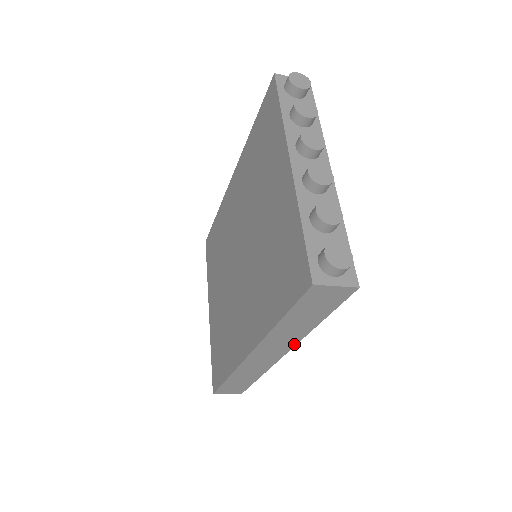
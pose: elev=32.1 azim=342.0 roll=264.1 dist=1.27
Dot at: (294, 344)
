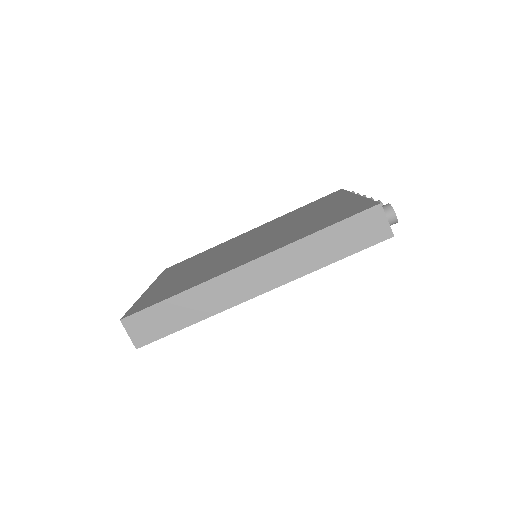
Dot at: (287, 281)
